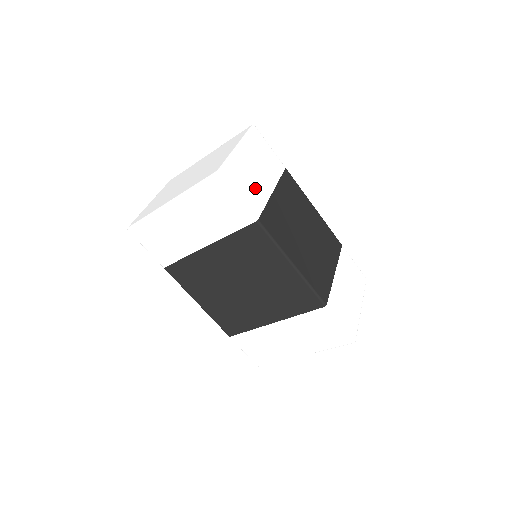
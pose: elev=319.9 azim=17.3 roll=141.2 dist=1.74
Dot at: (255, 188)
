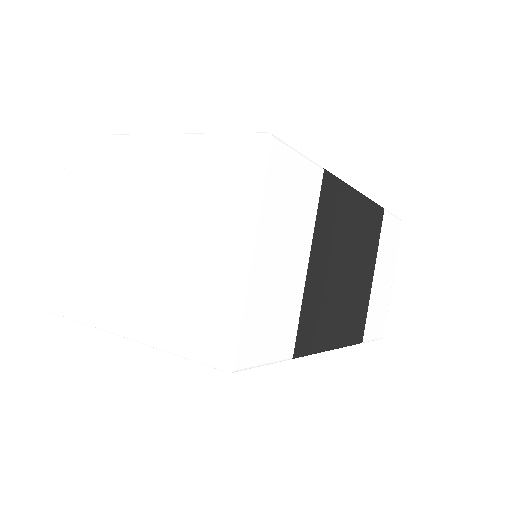
Dot at: (285, 304)
